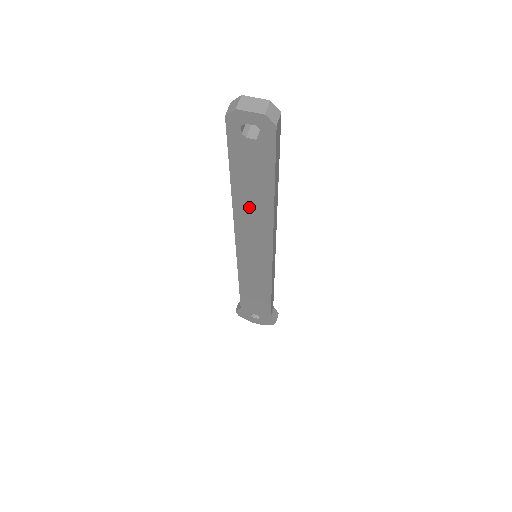
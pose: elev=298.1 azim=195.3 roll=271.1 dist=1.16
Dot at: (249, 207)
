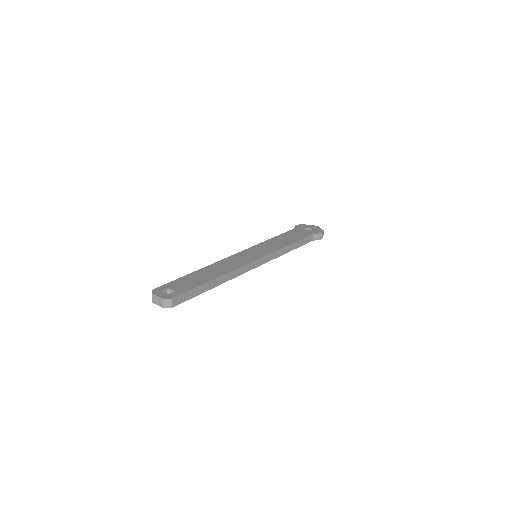
Dot at: occluded
